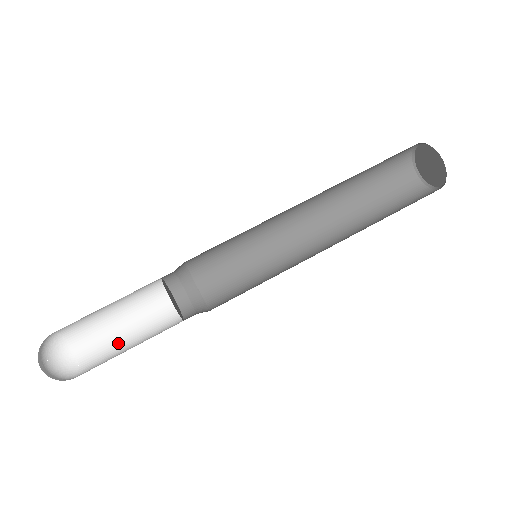
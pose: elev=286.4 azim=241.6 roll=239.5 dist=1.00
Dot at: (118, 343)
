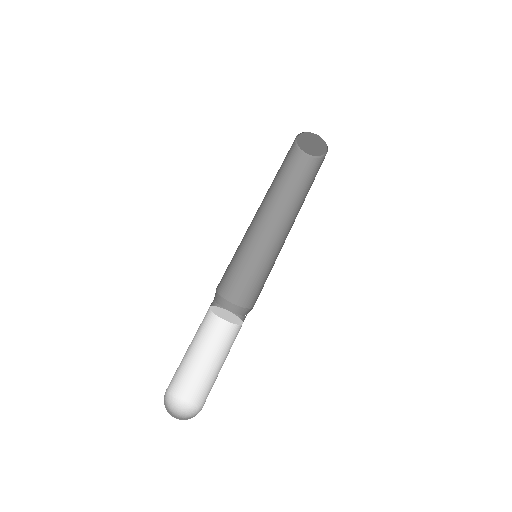
Dot at: occluded
